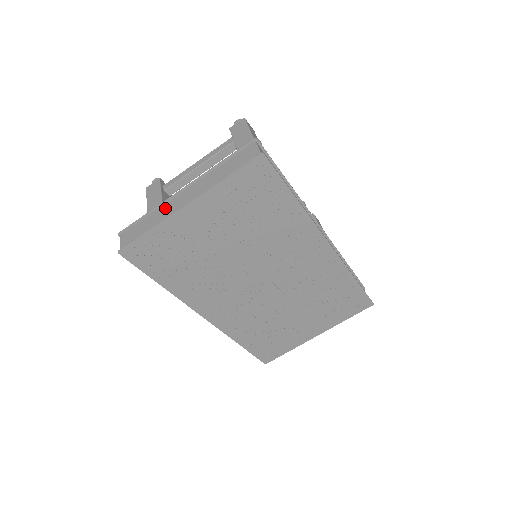
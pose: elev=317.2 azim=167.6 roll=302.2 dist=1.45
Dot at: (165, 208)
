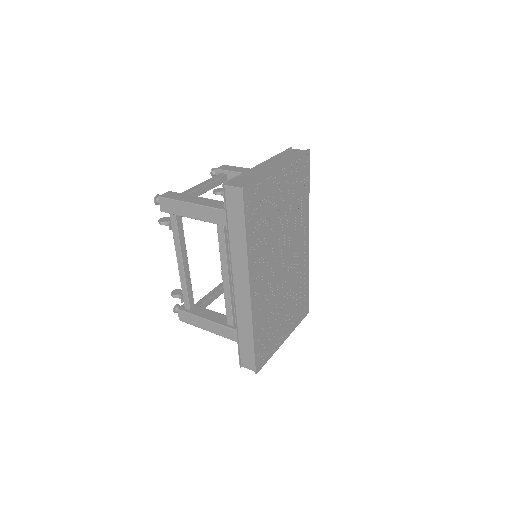
Dot at: (256, 171)
